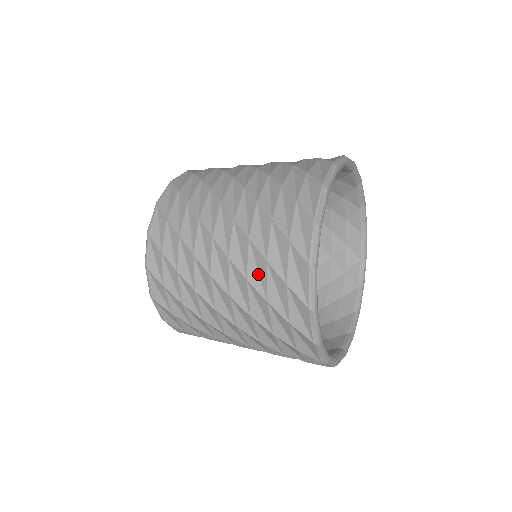
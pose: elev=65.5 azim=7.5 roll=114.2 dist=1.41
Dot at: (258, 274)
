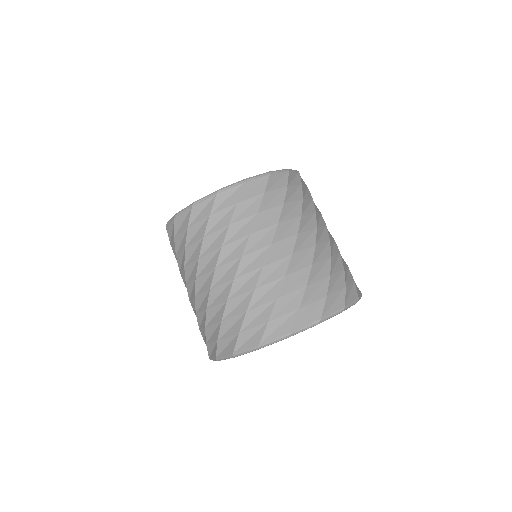
Dot at: (214, 315)
